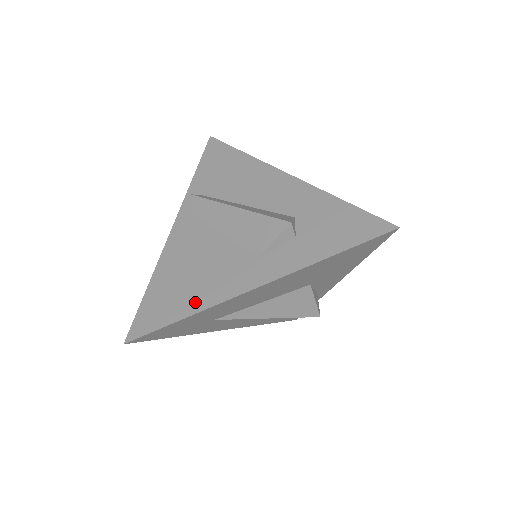
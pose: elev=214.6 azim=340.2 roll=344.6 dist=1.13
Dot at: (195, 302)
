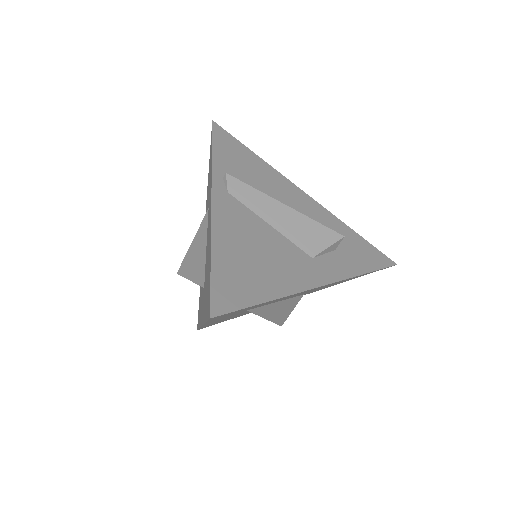
Dot at: (274, 286)
